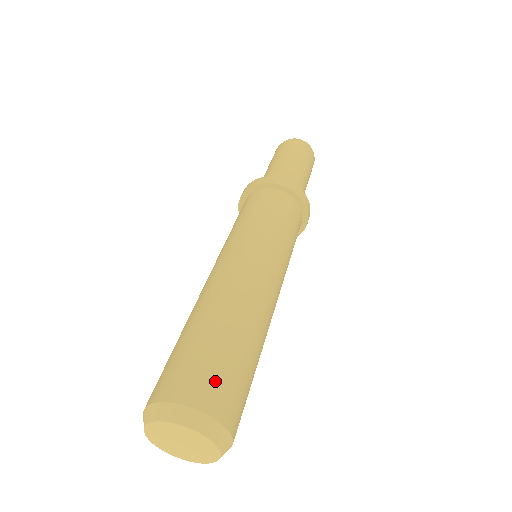
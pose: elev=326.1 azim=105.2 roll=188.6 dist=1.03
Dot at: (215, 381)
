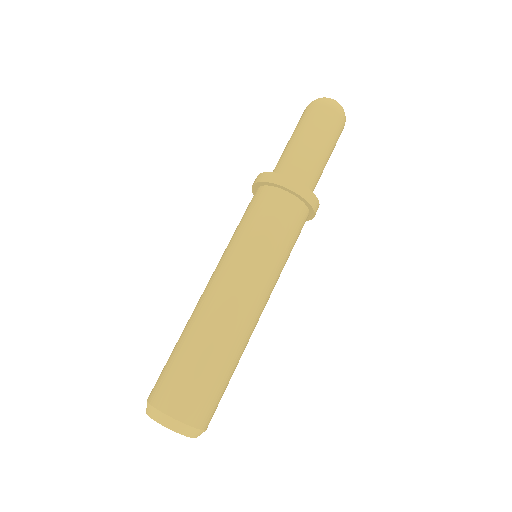
Dot at: (163, 382)
